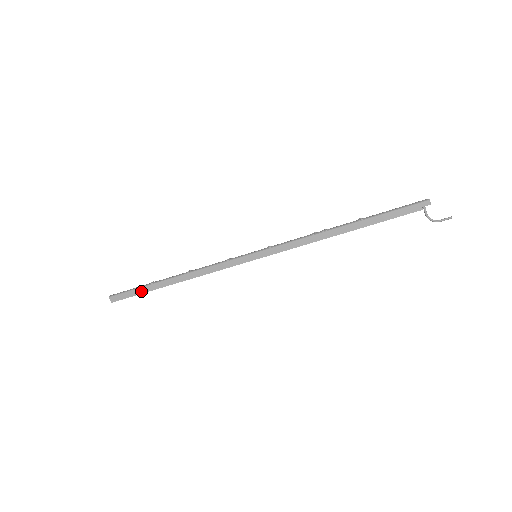
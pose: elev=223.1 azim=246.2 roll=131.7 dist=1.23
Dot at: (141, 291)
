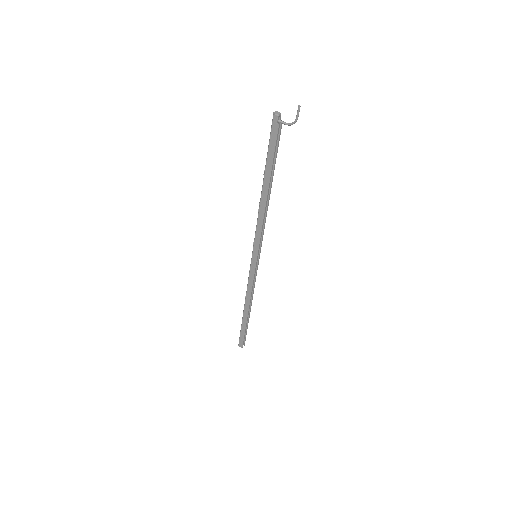
Dot at: (243, 330)
